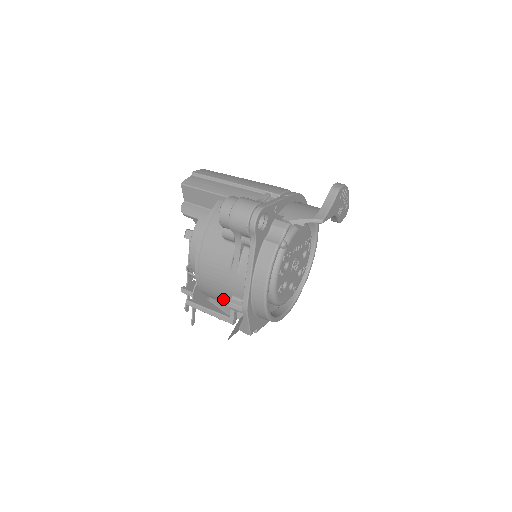
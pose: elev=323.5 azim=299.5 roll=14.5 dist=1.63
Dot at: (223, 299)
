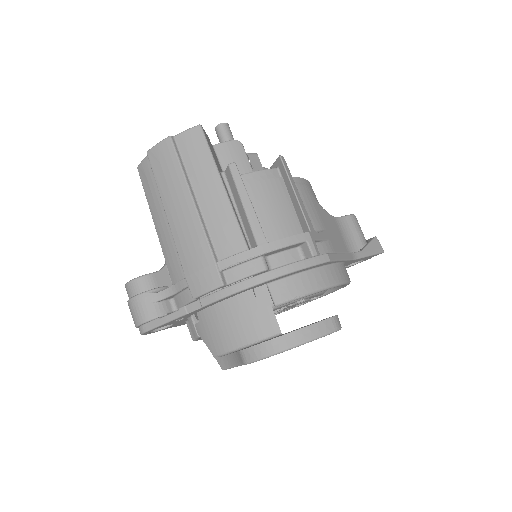
Dot at: occluded
